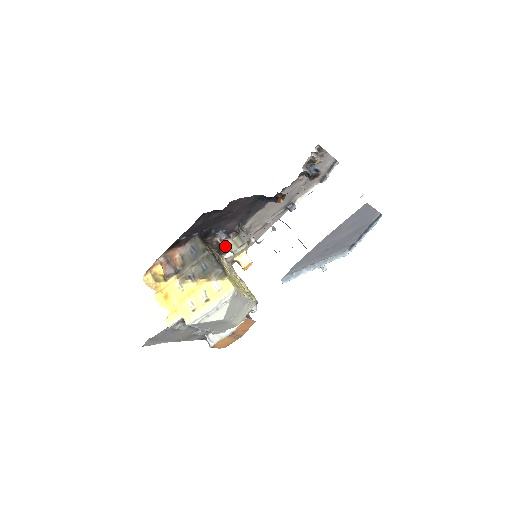
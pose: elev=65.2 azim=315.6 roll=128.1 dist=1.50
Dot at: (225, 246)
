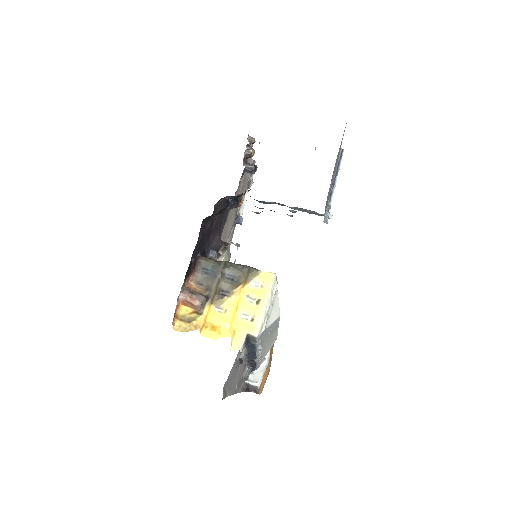
Dot at: occluded
